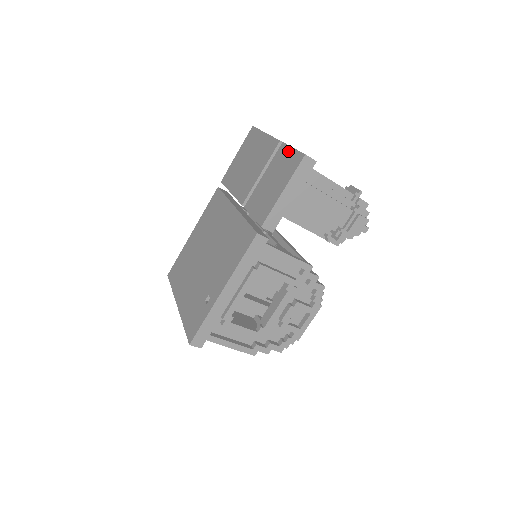
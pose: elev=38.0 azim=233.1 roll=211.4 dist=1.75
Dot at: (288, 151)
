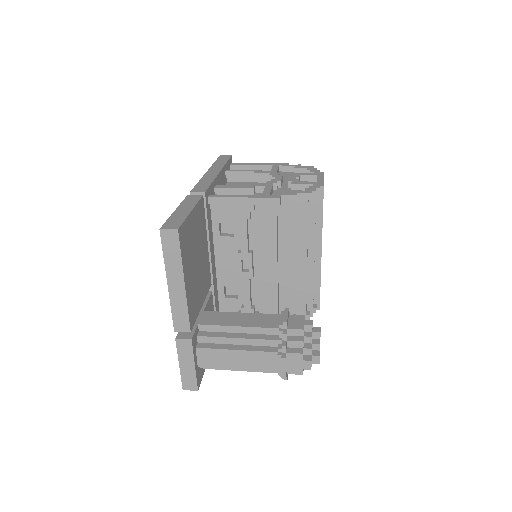
Dot at: occluded
